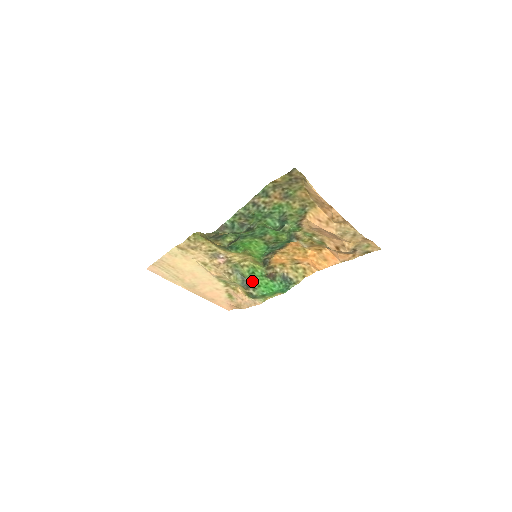
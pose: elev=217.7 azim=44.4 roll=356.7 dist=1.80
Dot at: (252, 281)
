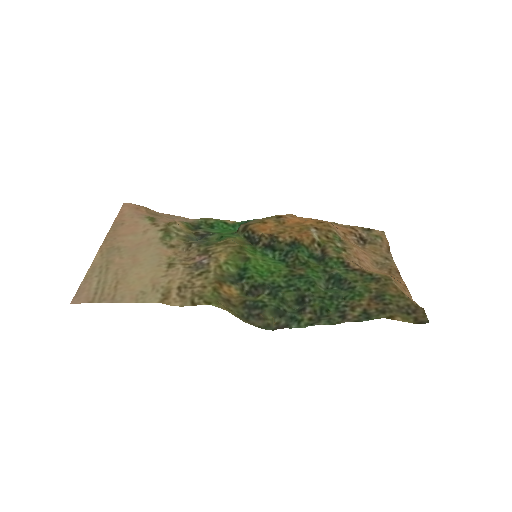
Dot at: (212, 234)
